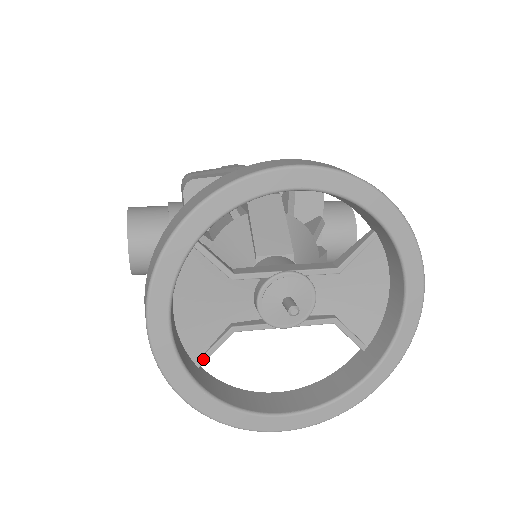
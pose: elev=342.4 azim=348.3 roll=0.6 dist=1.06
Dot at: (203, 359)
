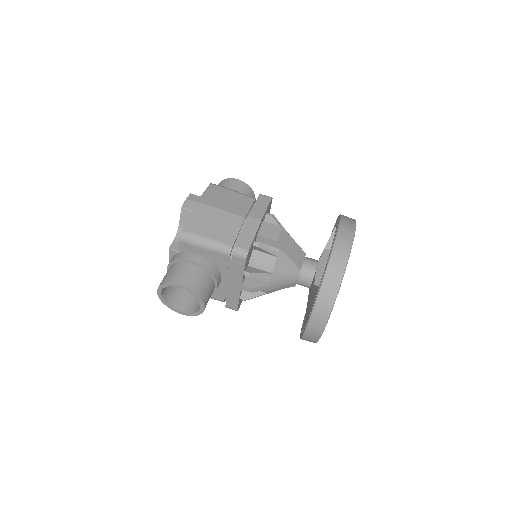
Dot at: occluded
